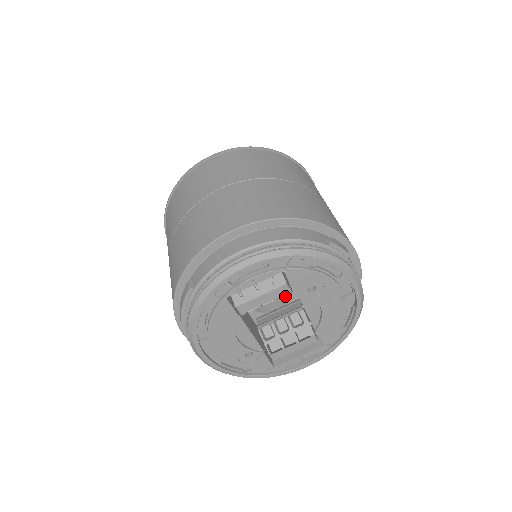
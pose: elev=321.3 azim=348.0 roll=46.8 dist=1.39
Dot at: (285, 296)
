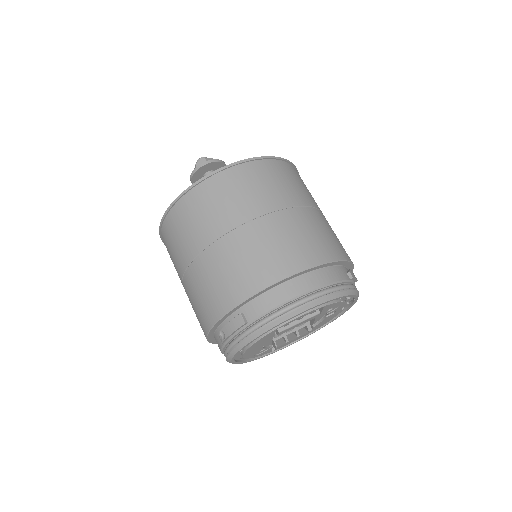
Dot at: occluded
